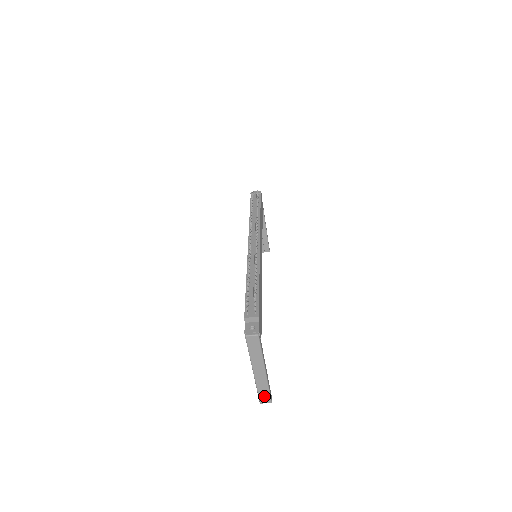
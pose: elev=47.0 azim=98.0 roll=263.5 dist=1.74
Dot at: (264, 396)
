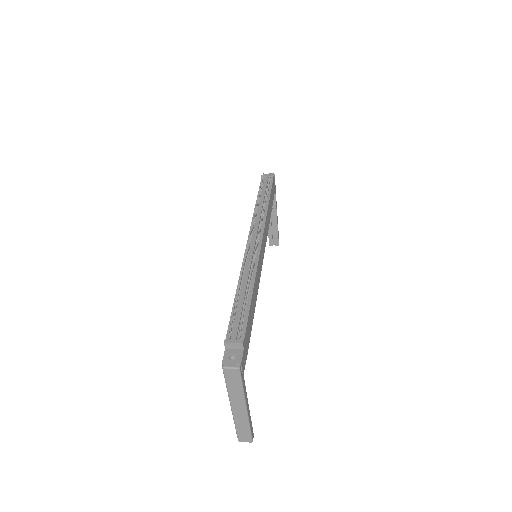
Dot at: (243, 435)
